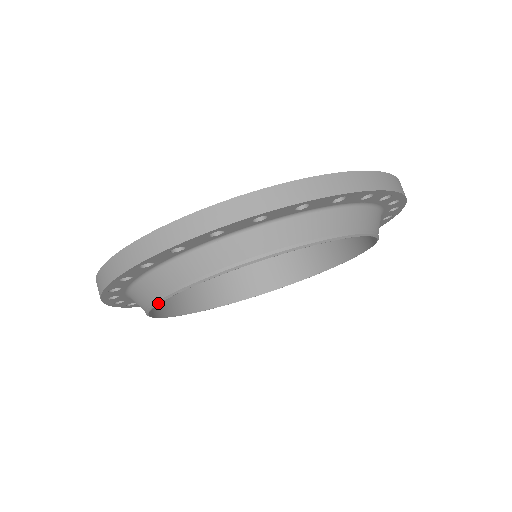
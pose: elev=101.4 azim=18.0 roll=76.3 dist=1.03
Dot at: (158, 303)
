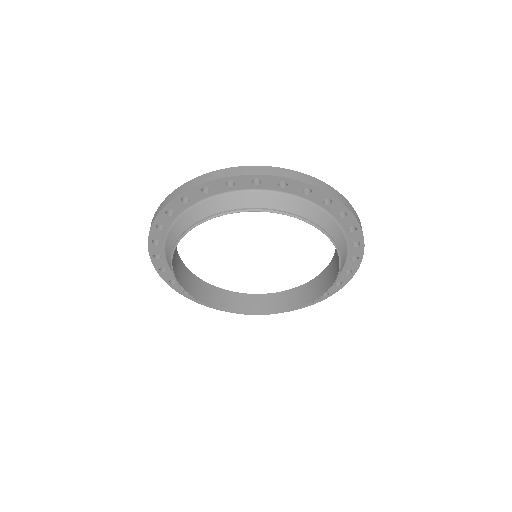
Dot at: (230, 213)
